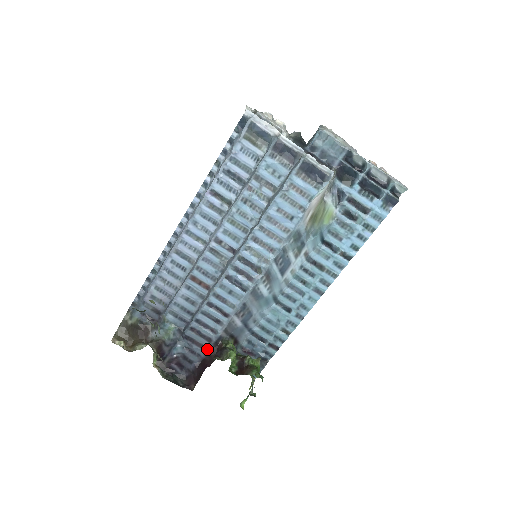
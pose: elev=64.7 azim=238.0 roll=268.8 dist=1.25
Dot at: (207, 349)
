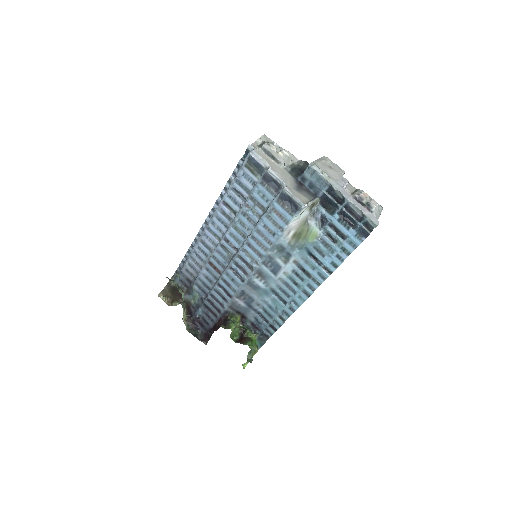
Dot at: (218, 317)
